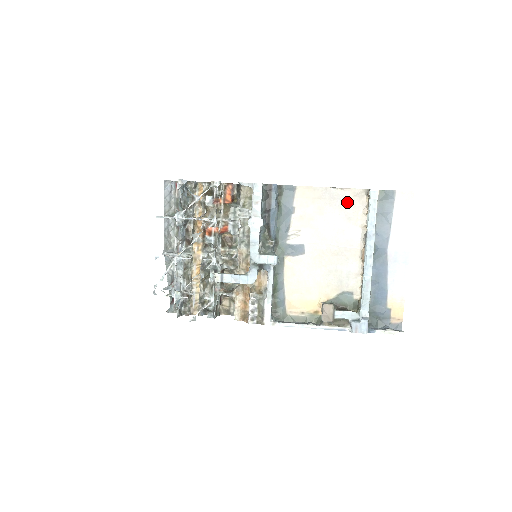
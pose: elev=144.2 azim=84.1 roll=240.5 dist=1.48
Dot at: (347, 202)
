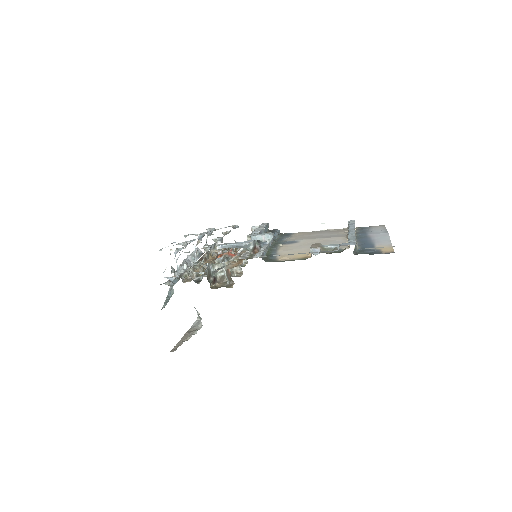
Dot at: (333, 231)
